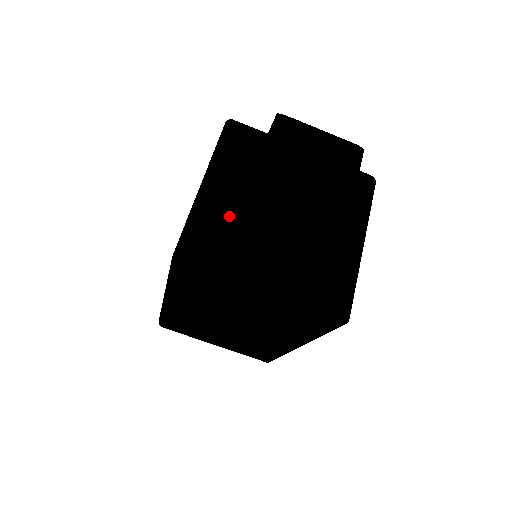
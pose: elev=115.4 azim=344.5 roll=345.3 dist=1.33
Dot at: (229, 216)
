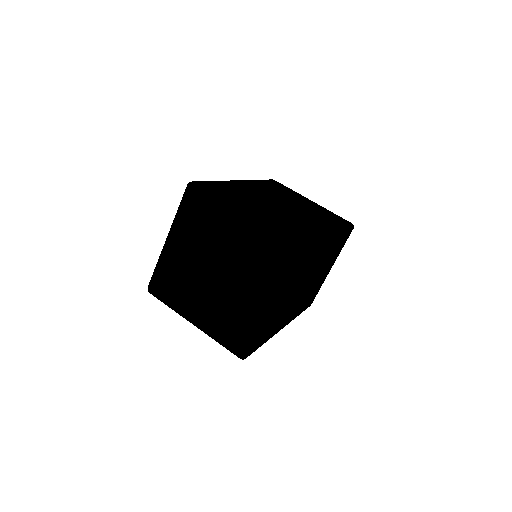
Dot at: occluded
